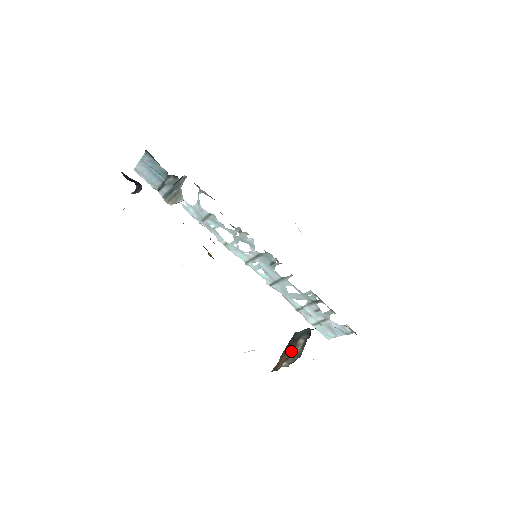
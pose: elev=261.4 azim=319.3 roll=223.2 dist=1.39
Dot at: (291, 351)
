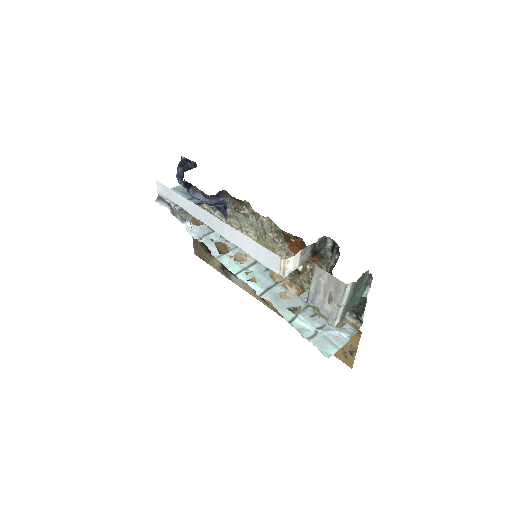
Dot at: occluded
